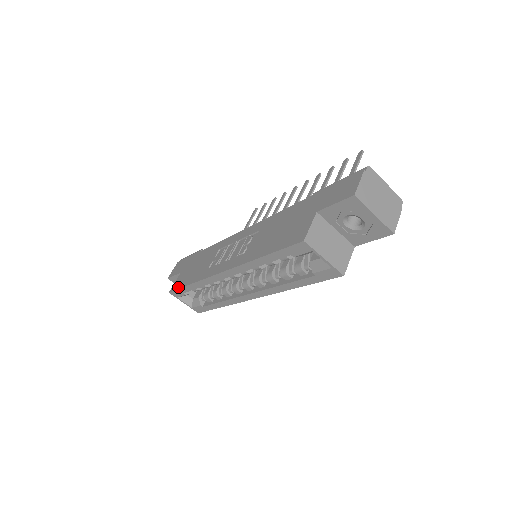
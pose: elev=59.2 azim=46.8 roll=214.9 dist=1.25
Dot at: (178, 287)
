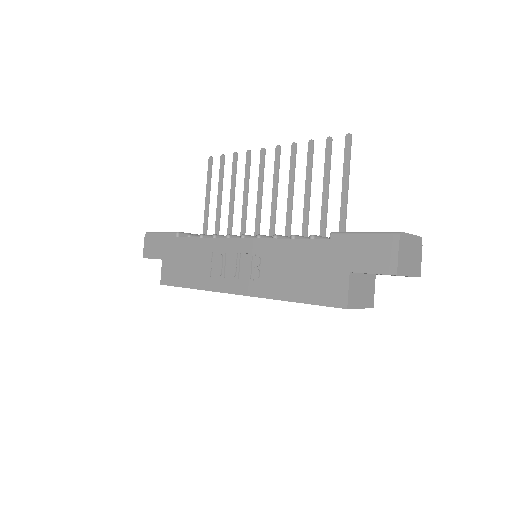
Dot at: (173, 284)
